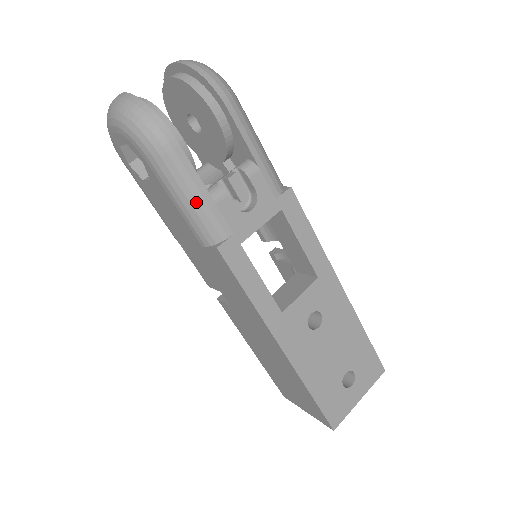
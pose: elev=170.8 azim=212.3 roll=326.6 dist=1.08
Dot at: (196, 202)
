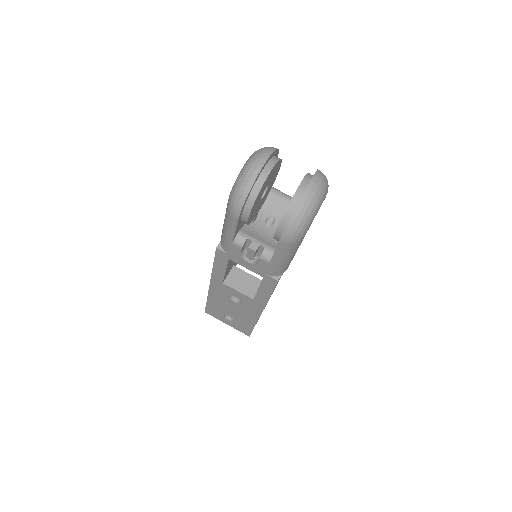
Dot at: (226, 233)
